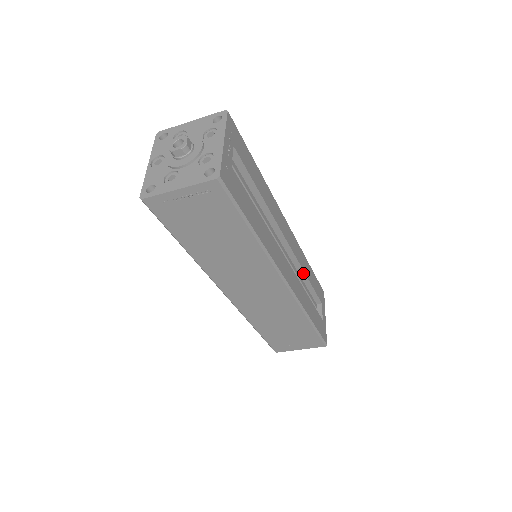
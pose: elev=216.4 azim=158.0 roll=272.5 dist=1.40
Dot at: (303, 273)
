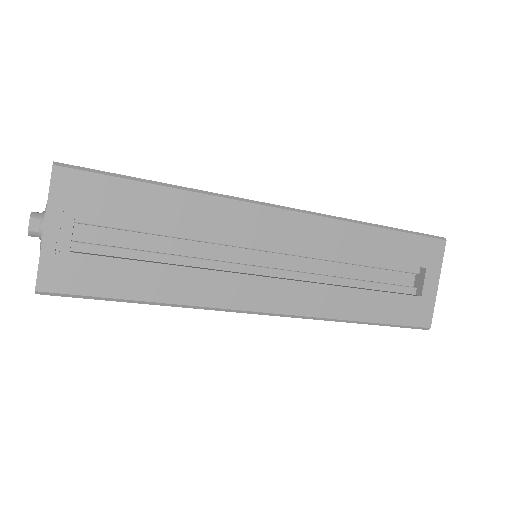
Dot at: (350, 255)
